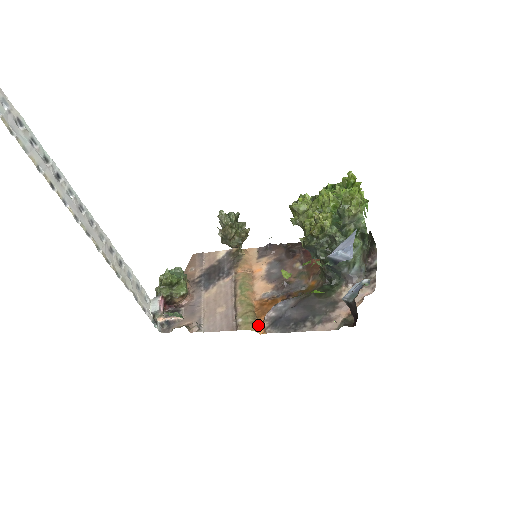
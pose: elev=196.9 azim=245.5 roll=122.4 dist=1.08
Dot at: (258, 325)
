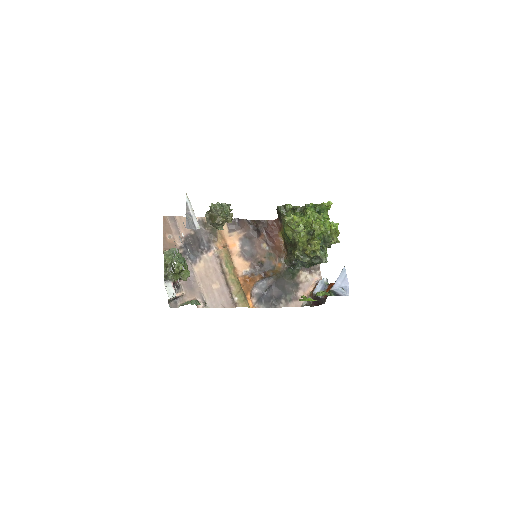
Dot at: (247, 300)
